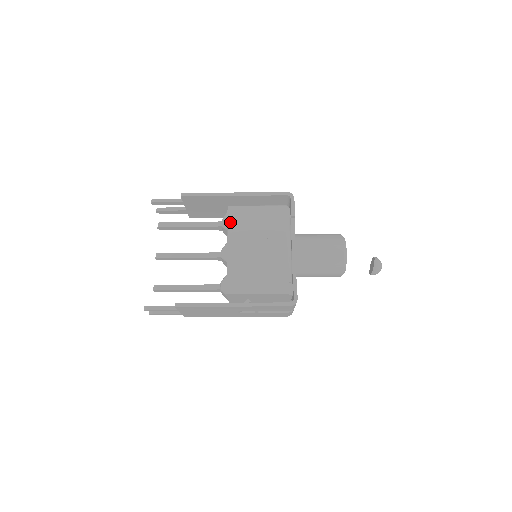
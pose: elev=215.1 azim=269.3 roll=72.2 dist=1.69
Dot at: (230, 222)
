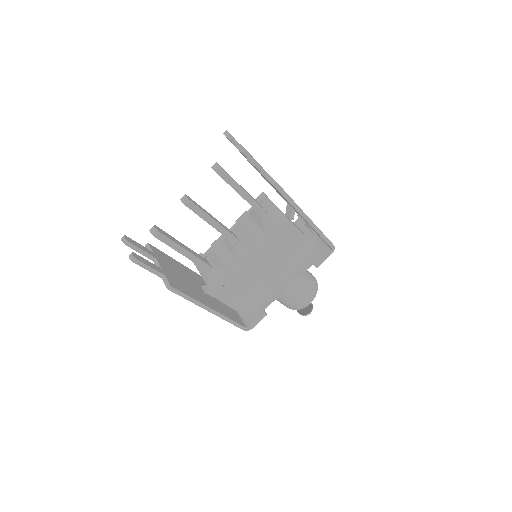
Dot at: (276, 234)
